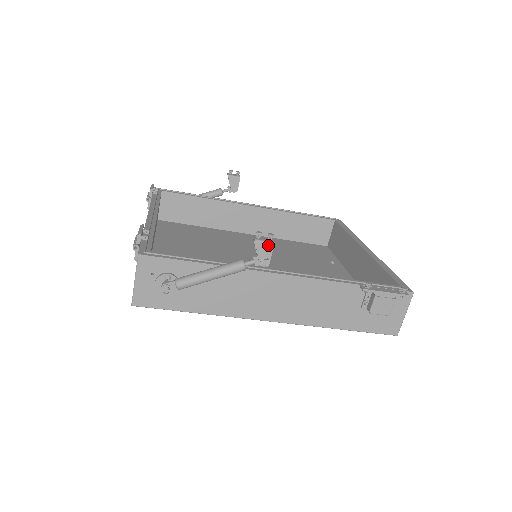
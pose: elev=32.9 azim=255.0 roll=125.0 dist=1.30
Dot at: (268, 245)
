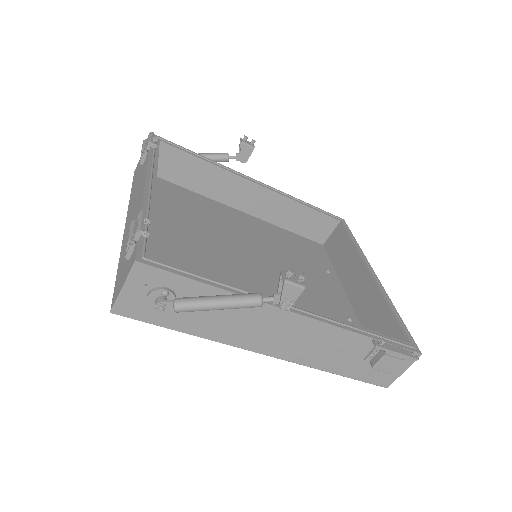
Dot at: (297, 288)
